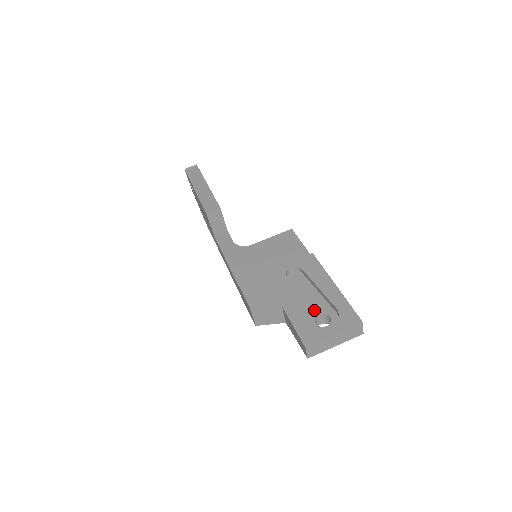
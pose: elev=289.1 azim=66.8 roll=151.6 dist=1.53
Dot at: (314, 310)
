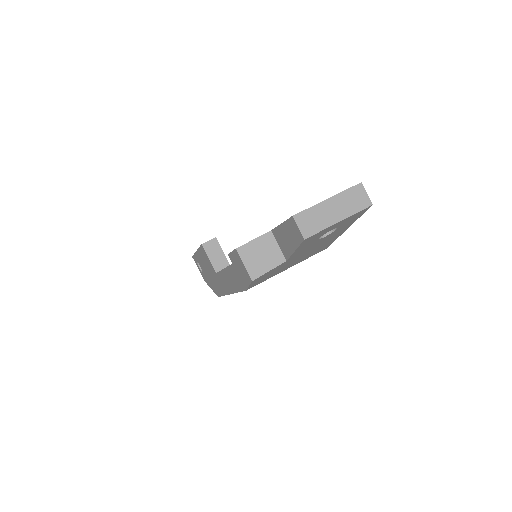
Dot at: occluded
